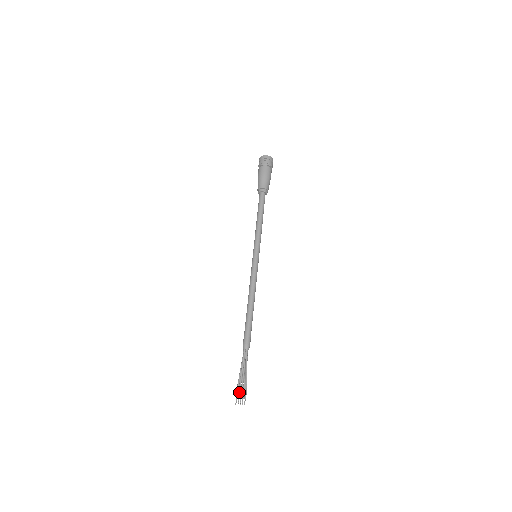
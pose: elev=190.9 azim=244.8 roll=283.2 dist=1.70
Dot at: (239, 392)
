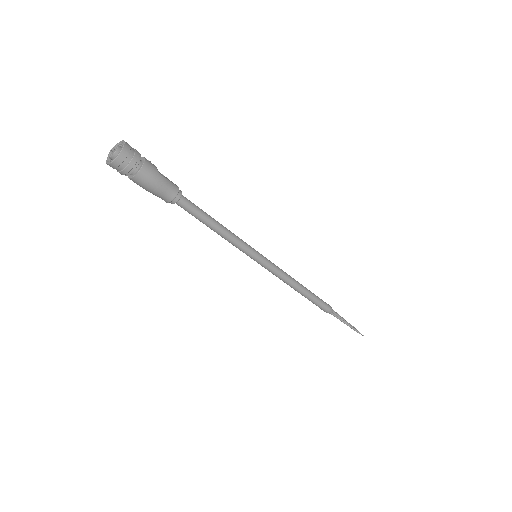
Dot at: occluded
